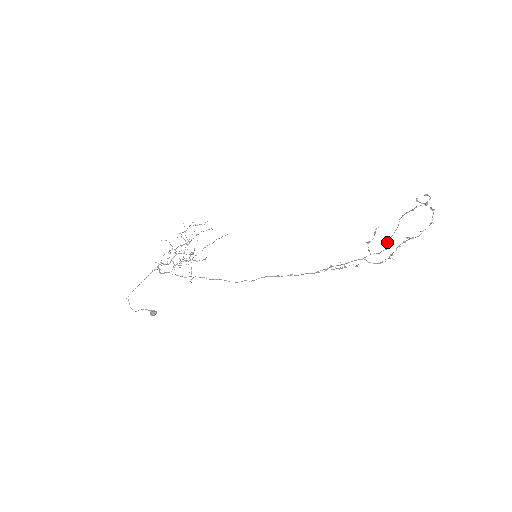
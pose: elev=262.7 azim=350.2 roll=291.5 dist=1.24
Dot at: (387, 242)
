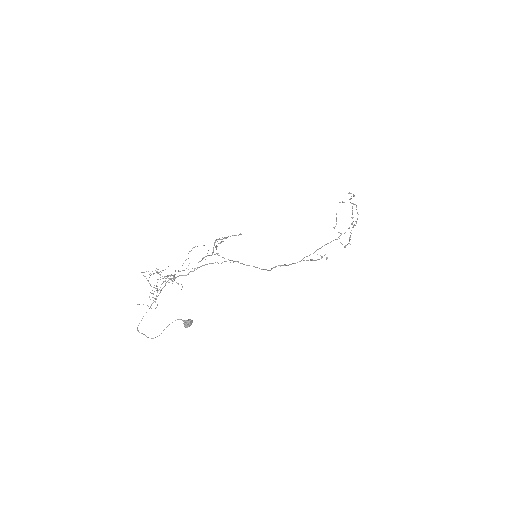
Dot at: (352, 217)
